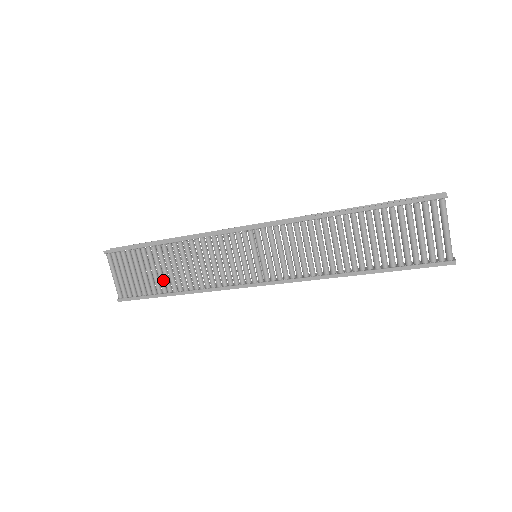
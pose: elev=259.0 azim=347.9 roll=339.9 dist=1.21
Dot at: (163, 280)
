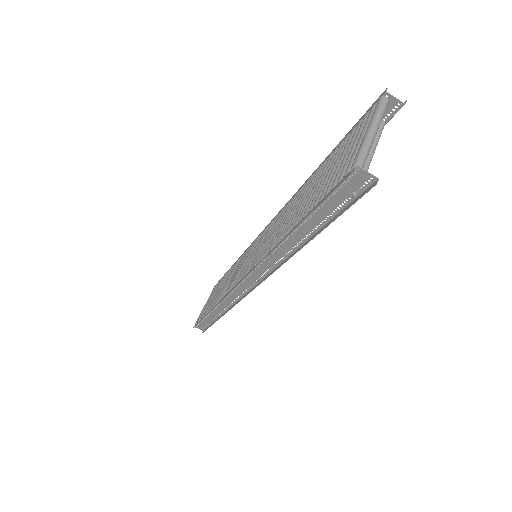
Dot at: occluded
